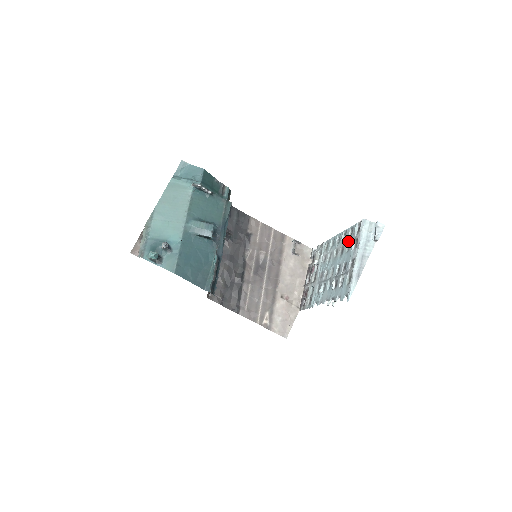
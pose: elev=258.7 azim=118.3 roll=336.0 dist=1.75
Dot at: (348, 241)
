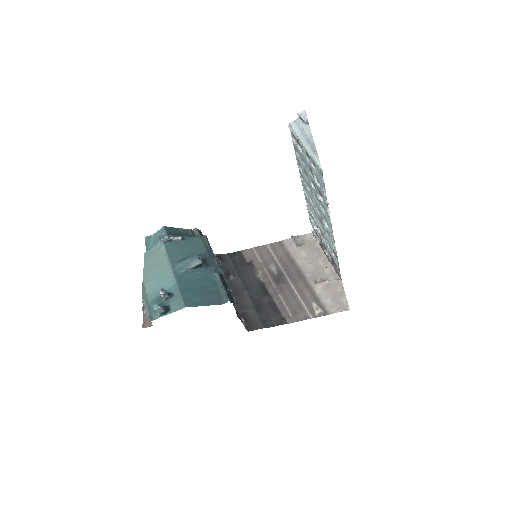
Dot at: (300, 159)
